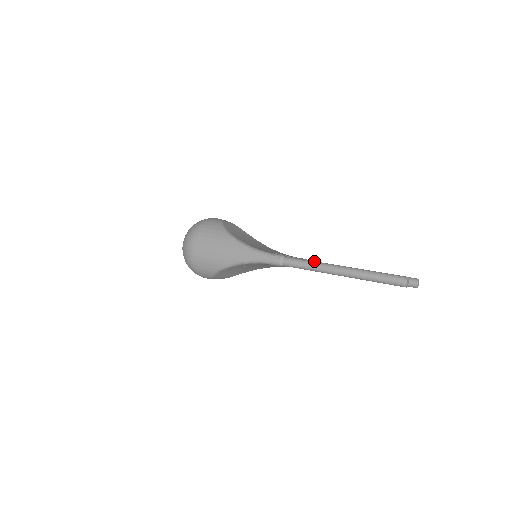
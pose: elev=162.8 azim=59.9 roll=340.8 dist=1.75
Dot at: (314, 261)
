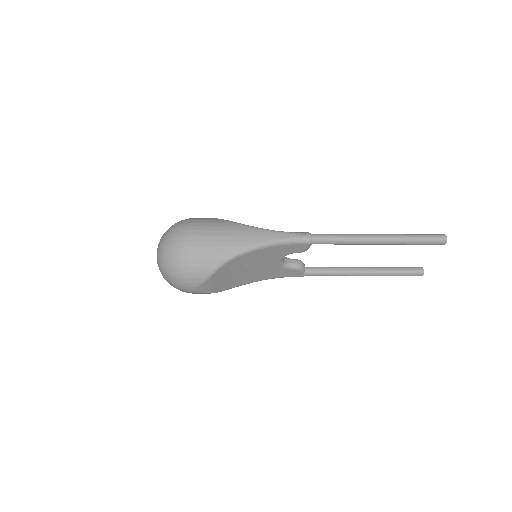
Dot at: (347, 234)
